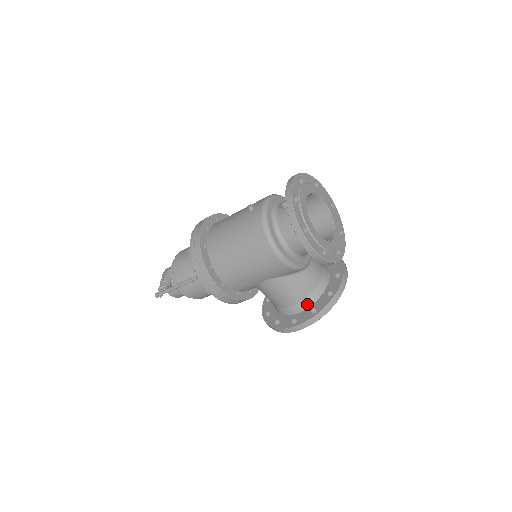
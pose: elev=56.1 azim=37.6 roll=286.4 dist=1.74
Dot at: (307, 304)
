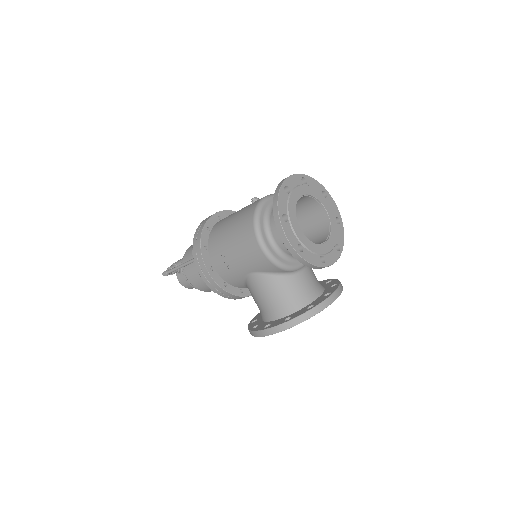
Dot at: (286, 312)
